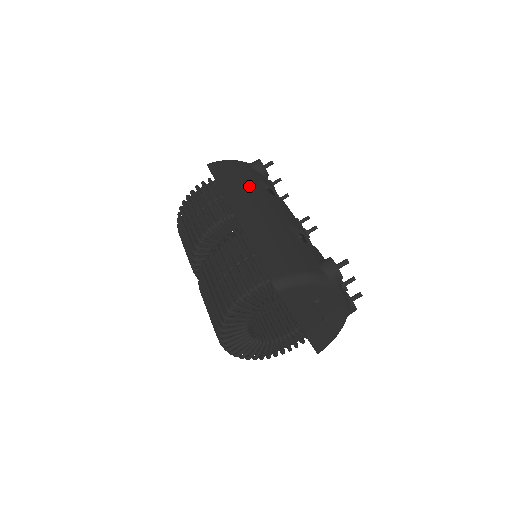
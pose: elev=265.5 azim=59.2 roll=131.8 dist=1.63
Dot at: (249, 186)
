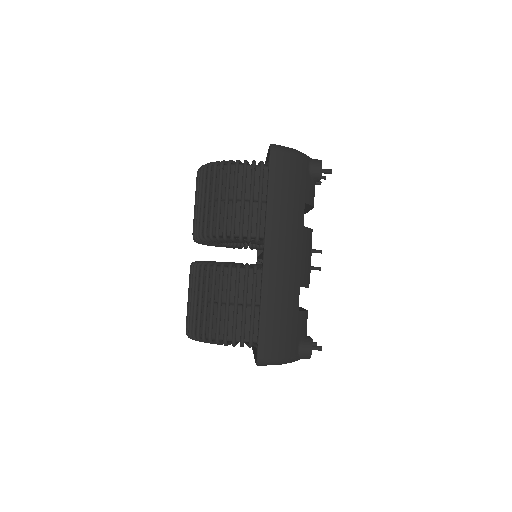
Dot at: (294, 213)
